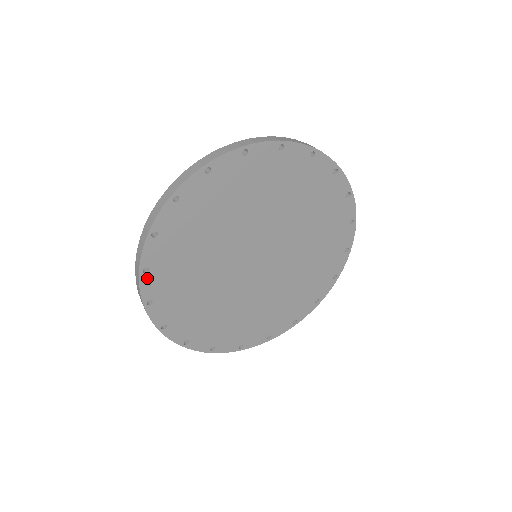
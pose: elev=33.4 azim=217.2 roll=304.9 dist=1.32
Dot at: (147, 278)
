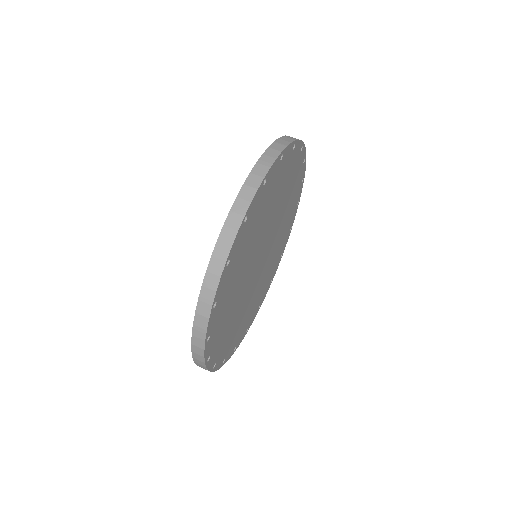
Dot at: (213, 313)
